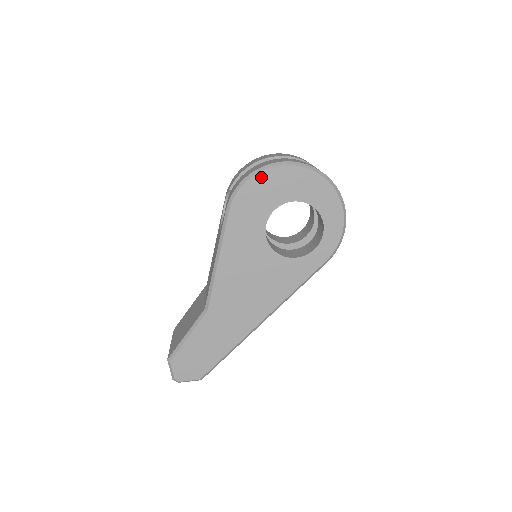
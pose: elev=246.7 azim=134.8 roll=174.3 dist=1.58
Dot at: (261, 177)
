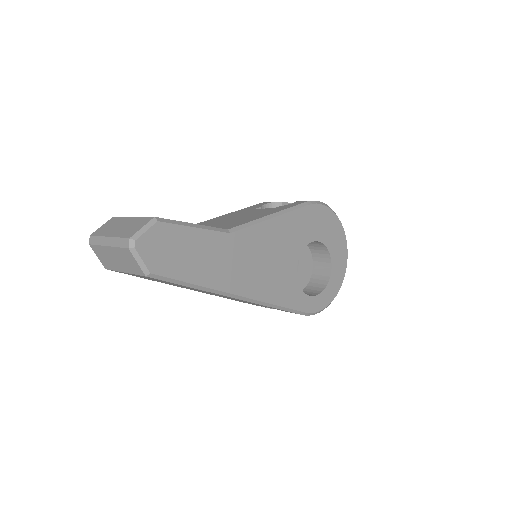
Dot at: (334, 217)
